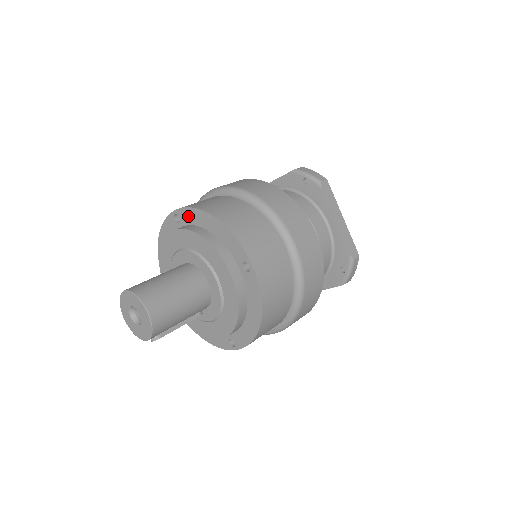
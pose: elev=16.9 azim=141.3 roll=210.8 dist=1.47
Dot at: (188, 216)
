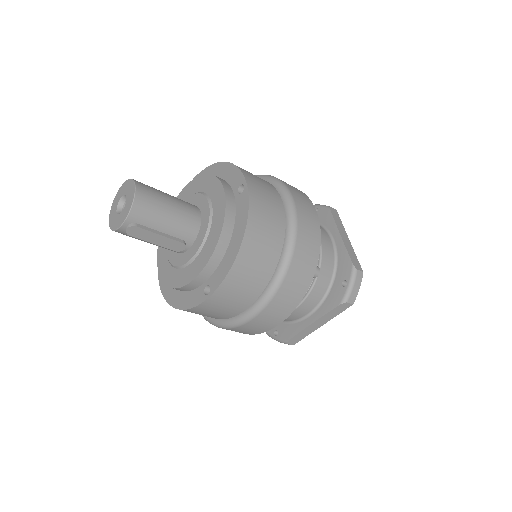
Dot at: occluded
